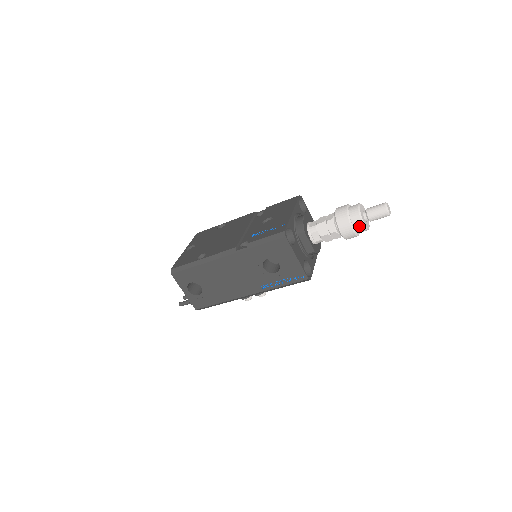
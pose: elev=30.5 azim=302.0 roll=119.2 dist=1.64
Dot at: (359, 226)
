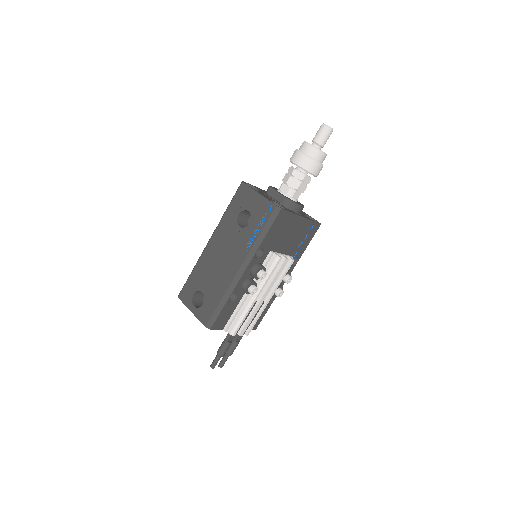
Dot at: (307, 148)
